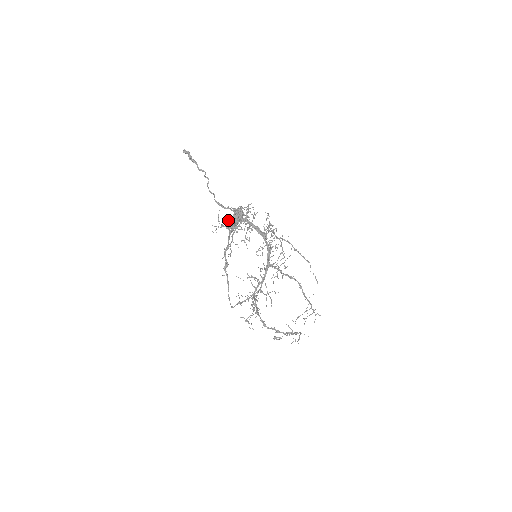
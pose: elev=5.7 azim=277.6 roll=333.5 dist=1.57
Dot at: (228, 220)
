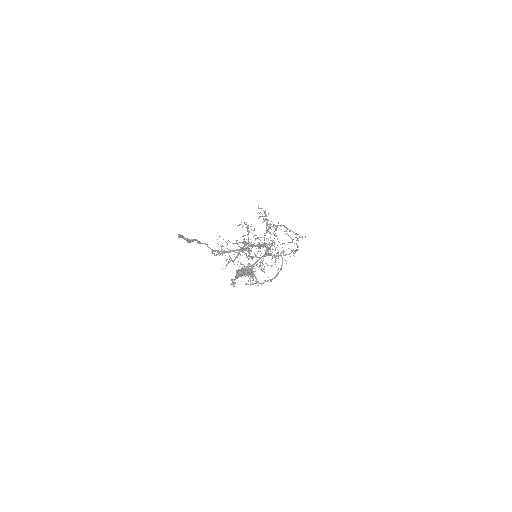
Dot at: occluded
